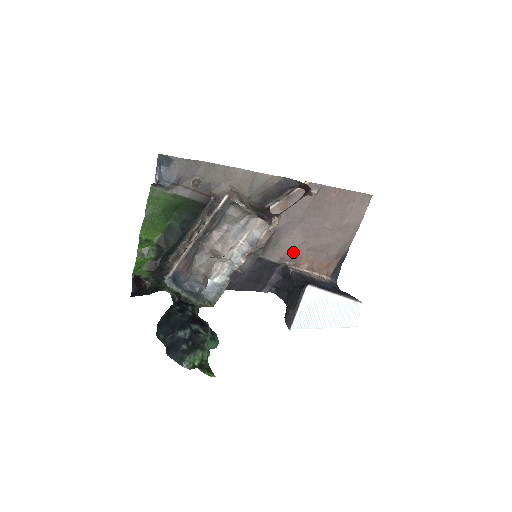
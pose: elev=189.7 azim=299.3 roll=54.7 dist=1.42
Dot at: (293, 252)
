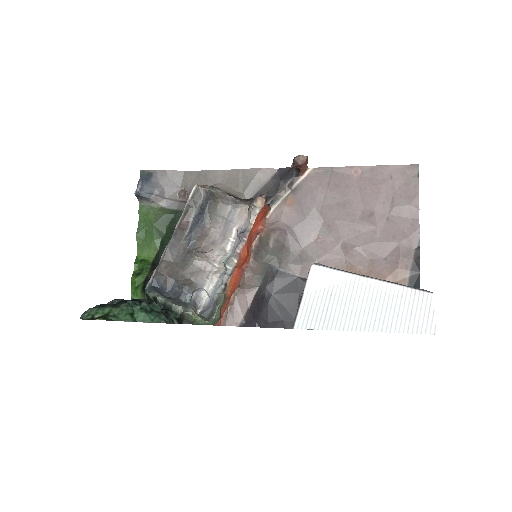
Dot at: (328, 262)
